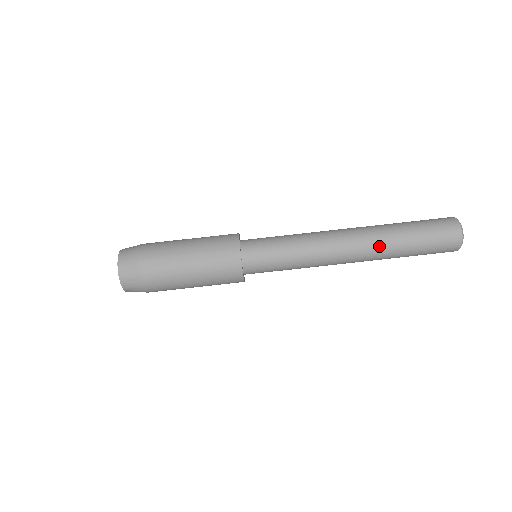
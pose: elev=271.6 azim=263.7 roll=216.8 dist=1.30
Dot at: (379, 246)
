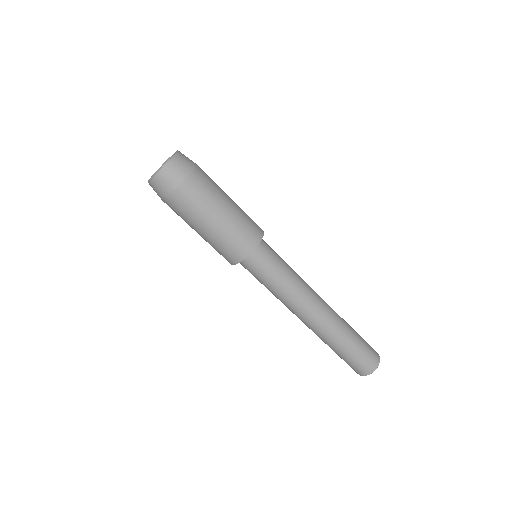
Dot at: (333, 329)
